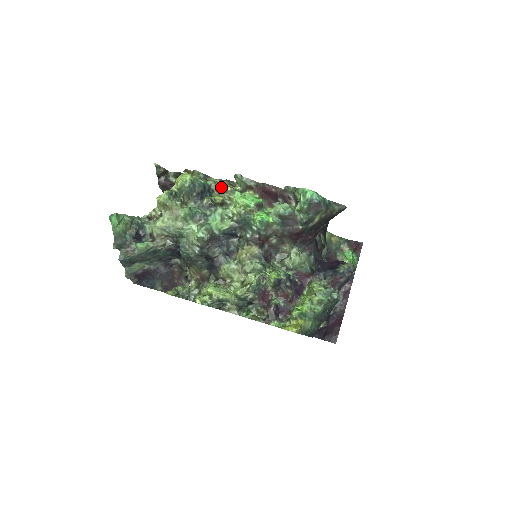
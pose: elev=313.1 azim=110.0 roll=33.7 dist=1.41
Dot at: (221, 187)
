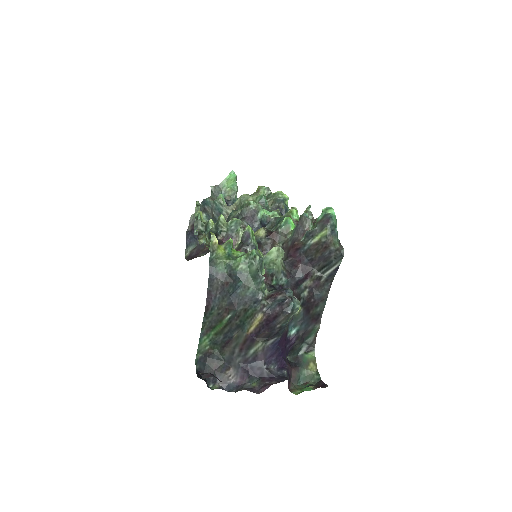
Dot at: occluded
